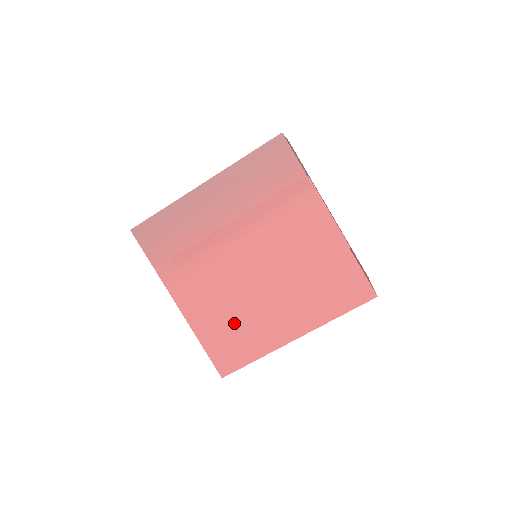
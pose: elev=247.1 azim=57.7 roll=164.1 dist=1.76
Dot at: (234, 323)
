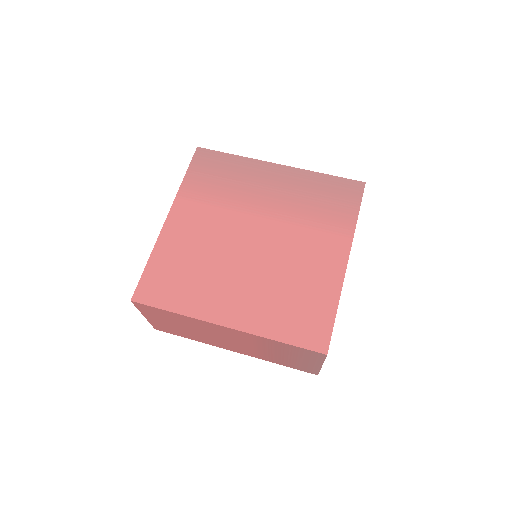
Dot at: (192, 268)
